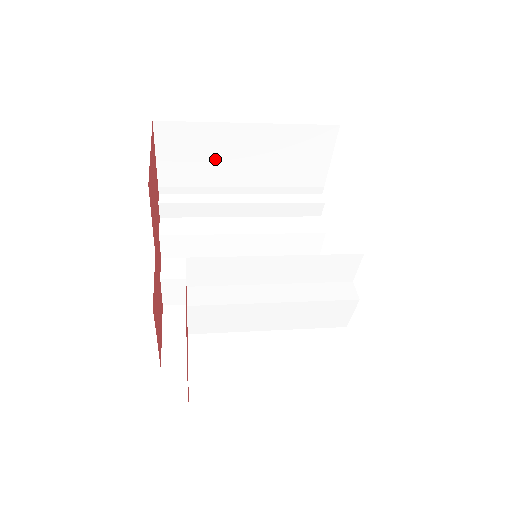
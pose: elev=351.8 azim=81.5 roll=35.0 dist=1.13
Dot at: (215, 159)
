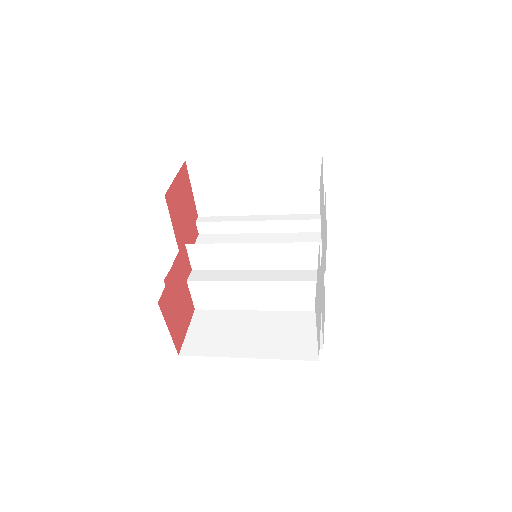
Dot at: (233, 187)
